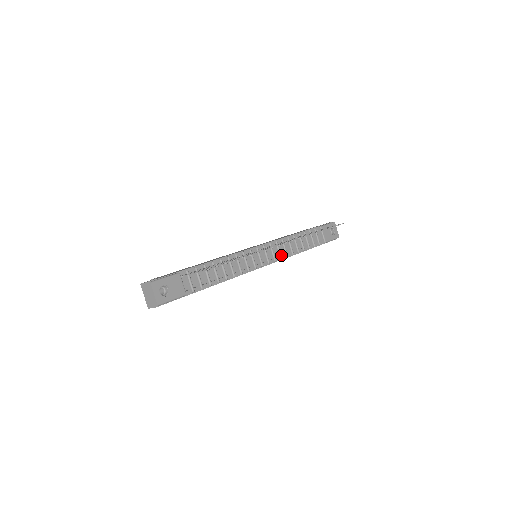
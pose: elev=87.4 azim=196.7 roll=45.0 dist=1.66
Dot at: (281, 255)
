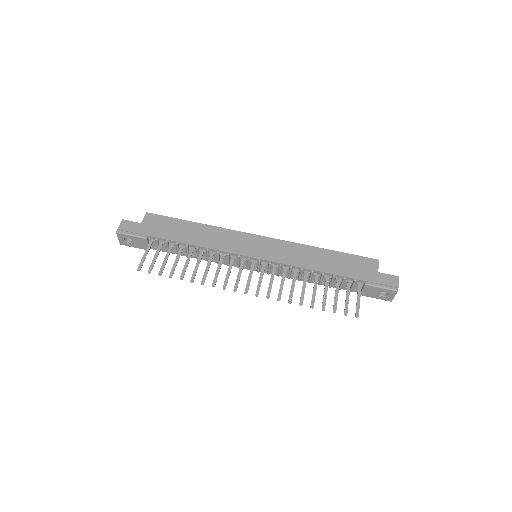
Dot at: occluded
